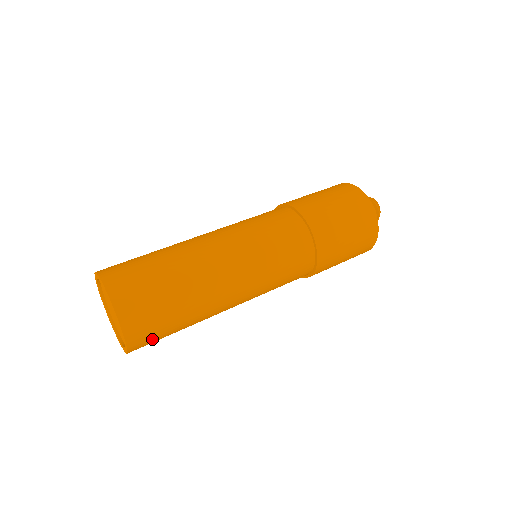
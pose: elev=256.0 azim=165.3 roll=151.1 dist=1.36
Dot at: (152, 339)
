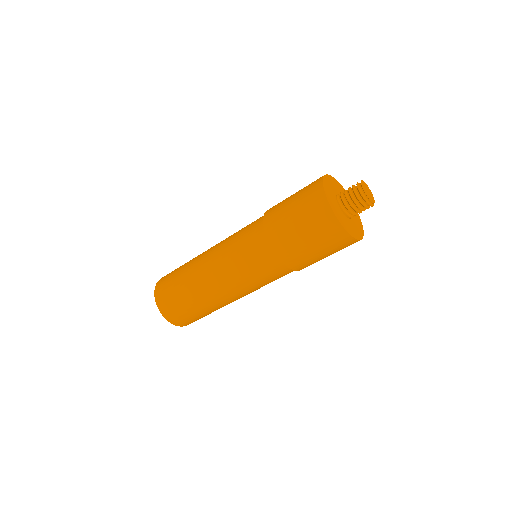
Dot at: (186, 319)
